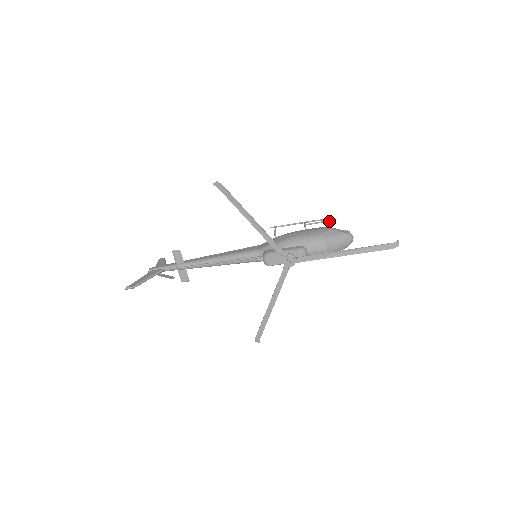
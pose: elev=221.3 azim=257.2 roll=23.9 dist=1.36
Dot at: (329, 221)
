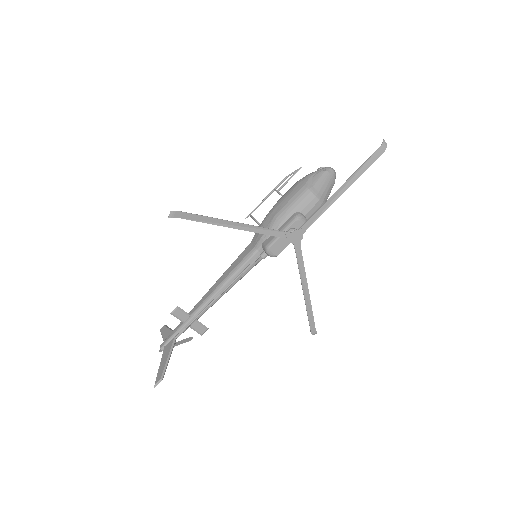
Dot at: (297, 171)
